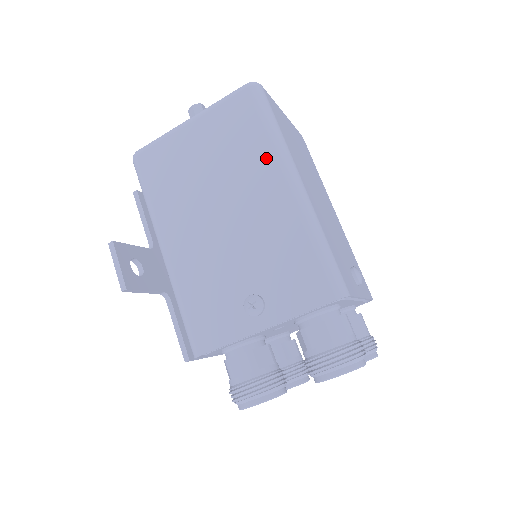
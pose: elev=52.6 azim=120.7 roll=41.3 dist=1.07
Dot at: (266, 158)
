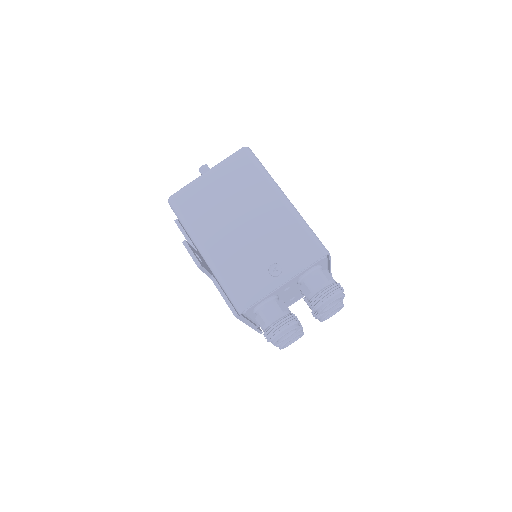
Dot at: (264, 187)
